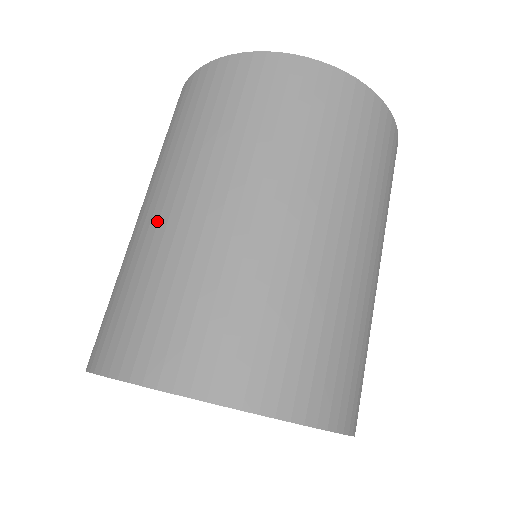
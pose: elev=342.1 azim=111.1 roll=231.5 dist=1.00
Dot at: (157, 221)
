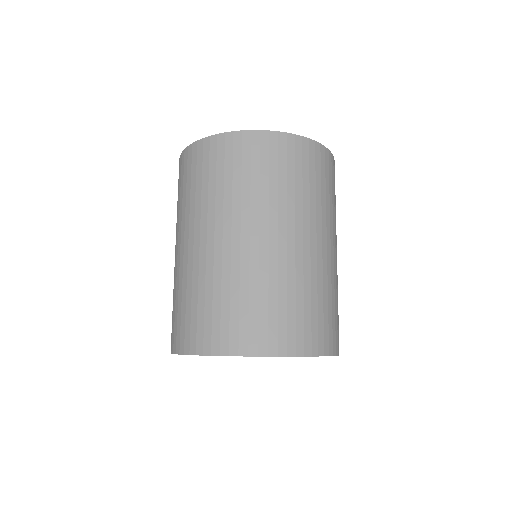
Dot at: (183, 260)
